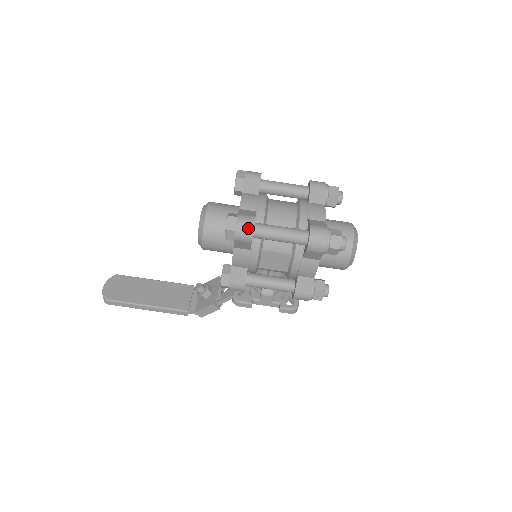
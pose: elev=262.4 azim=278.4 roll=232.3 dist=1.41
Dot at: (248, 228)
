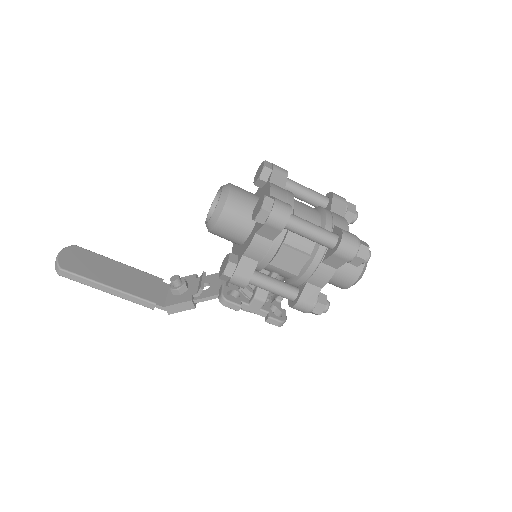
Dot at: (285, 213)
